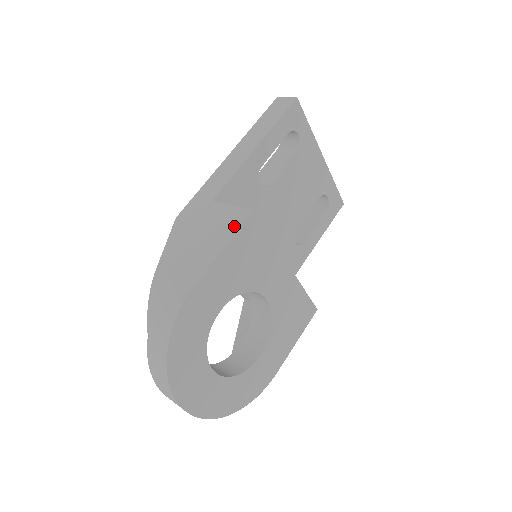
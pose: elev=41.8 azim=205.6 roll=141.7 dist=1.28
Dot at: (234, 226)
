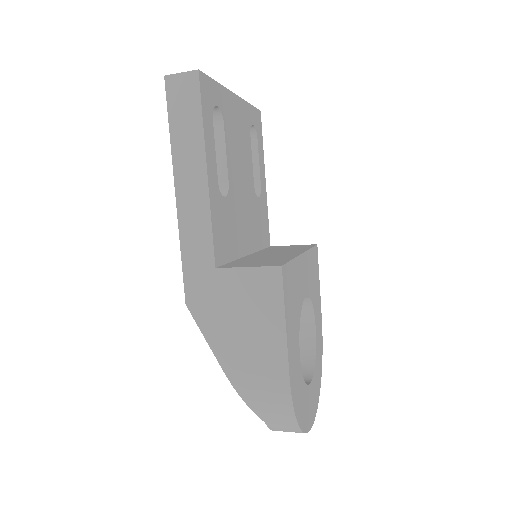
Dot at: (276, 293)
